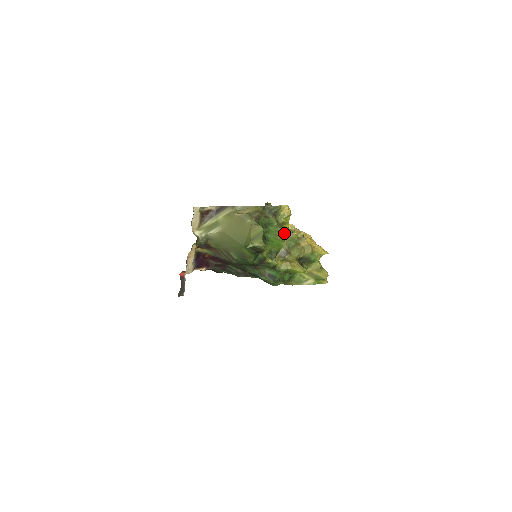
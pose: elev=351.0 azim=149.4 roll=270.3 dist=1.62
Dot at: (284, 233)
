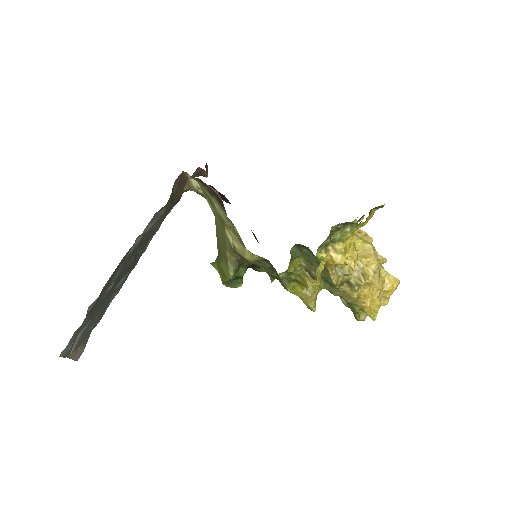
Dot at: (286, 288)
